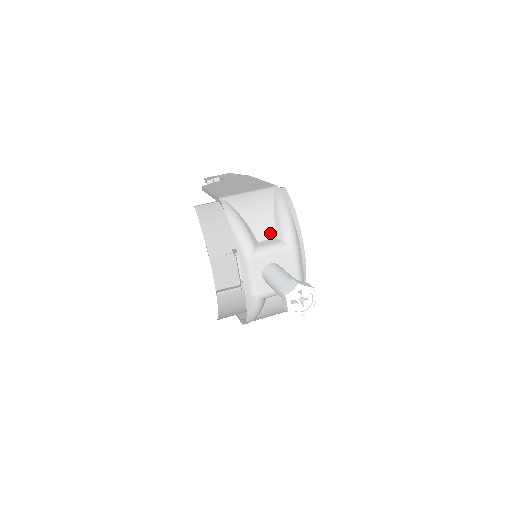
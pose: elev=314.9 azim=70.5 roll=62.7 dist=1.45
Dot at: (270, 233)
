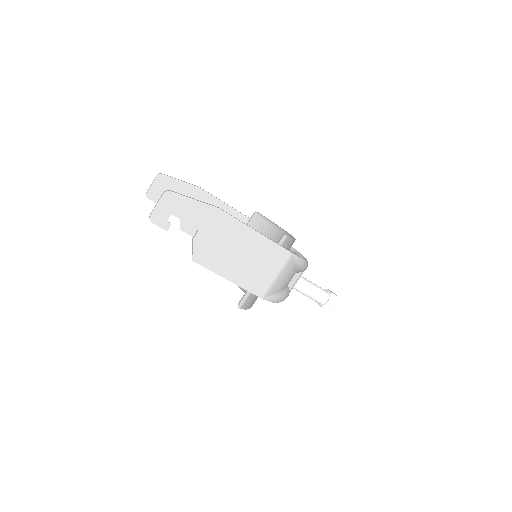
Dot at: occluded
